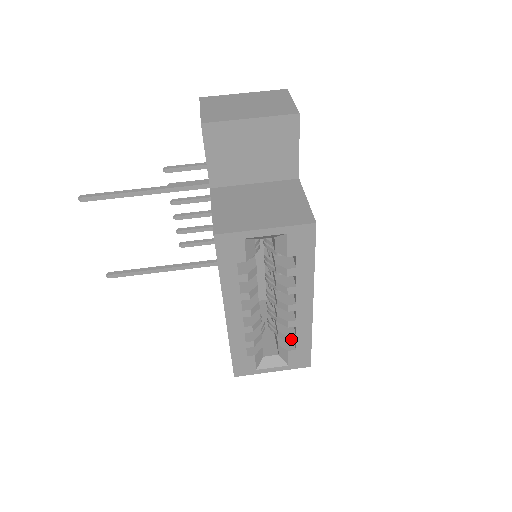
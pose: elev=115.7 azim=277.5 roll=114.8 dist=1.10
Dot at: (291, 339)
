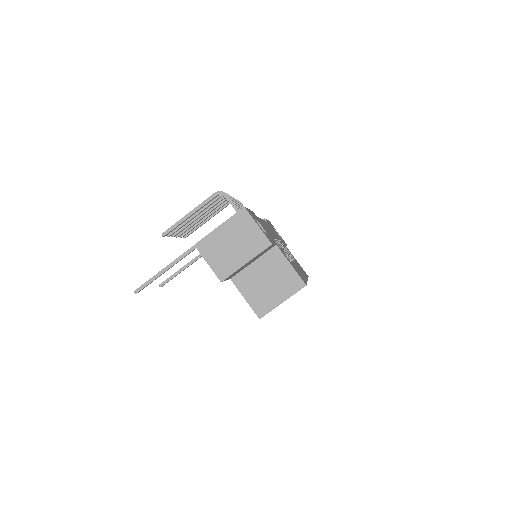
Dot at: occluded
